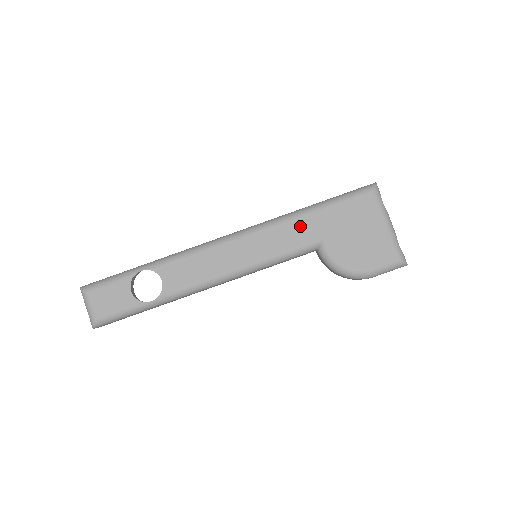
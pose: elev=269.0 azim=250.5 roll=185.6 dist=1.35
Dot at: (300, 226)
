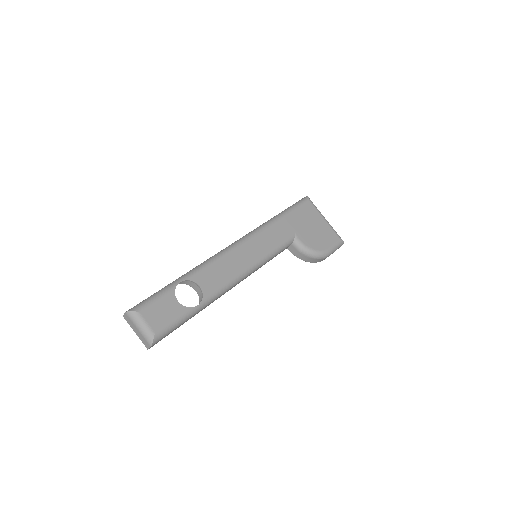
Dot at: (278, 228)
